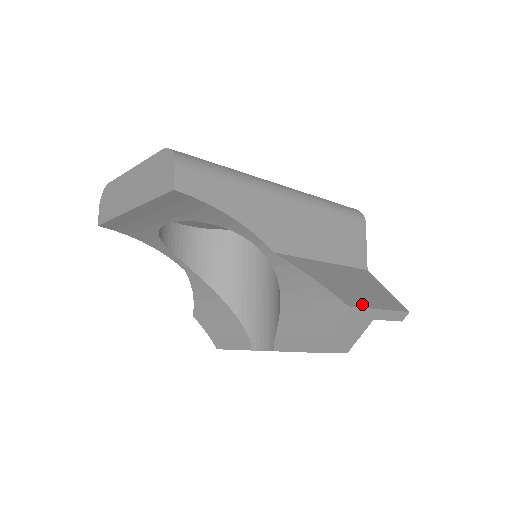
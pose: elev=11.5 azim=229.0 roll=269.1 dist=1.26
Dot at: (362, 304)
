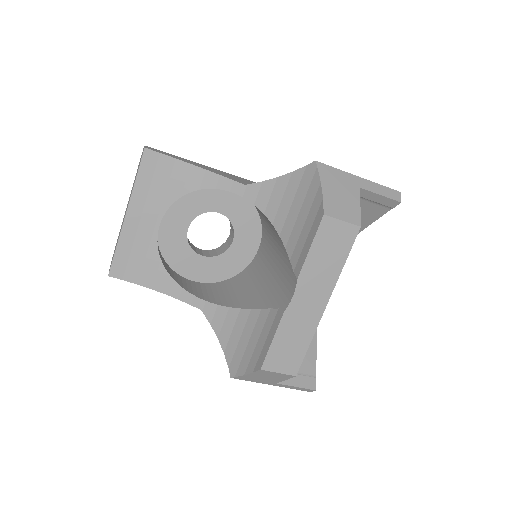
Dot at: (334, 171)
